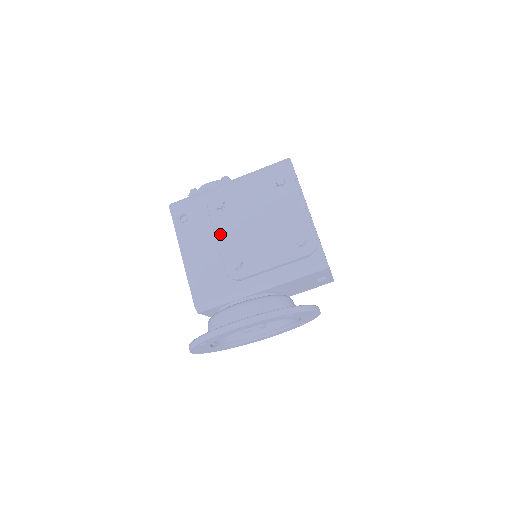
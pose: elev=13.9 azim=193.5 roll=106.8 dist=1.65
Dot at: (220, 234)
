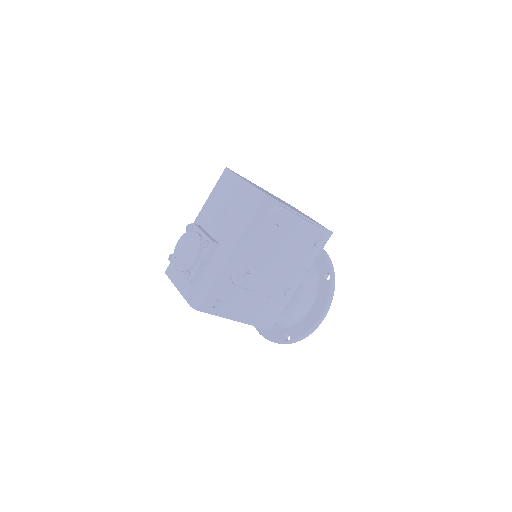
Dot at: (261, 289)
